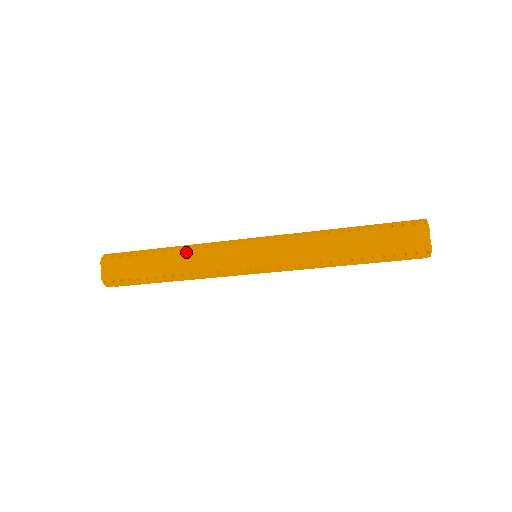
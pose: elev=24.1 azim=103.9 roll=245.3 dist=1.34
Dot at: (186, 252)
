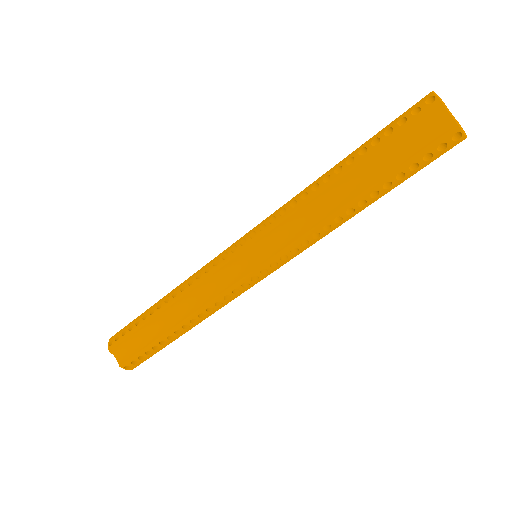
Dot at: occluded
